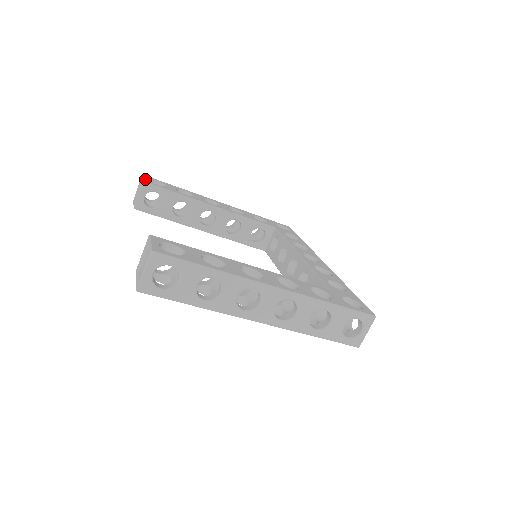
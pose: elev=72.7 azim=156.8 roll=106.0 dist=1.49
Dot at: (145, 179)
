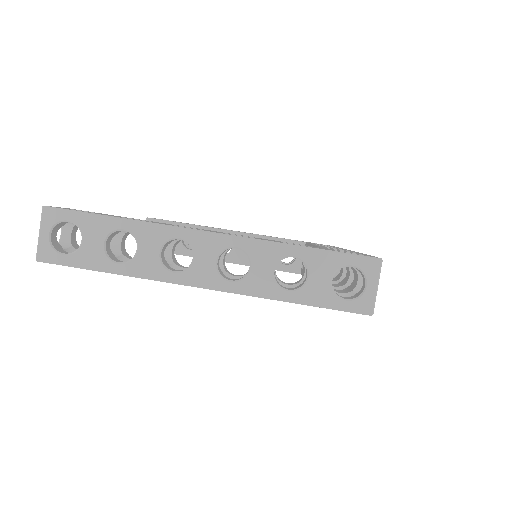
Dot at: occluded
